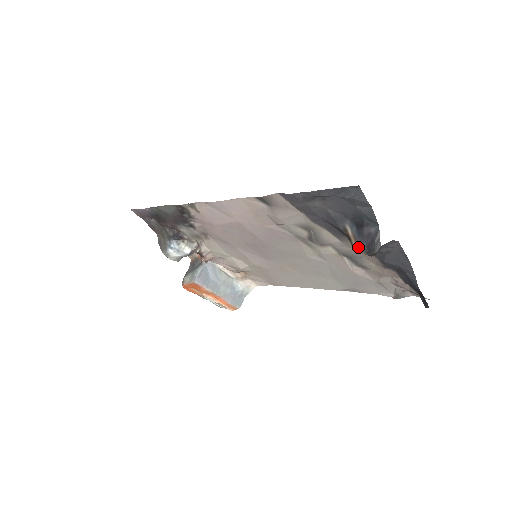
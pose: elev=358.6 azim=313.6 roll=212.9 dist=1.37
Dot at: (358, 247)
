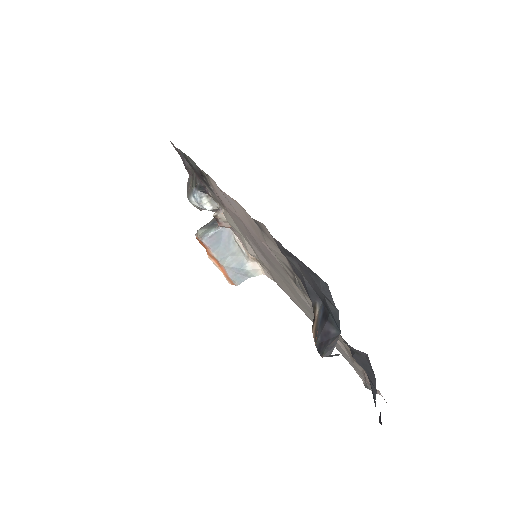
Dot at: (314, 335)
